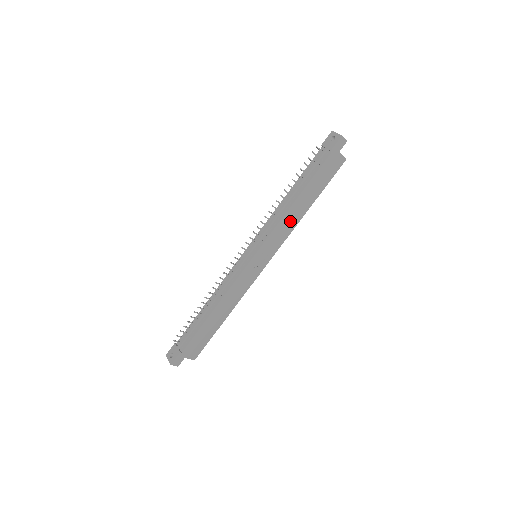
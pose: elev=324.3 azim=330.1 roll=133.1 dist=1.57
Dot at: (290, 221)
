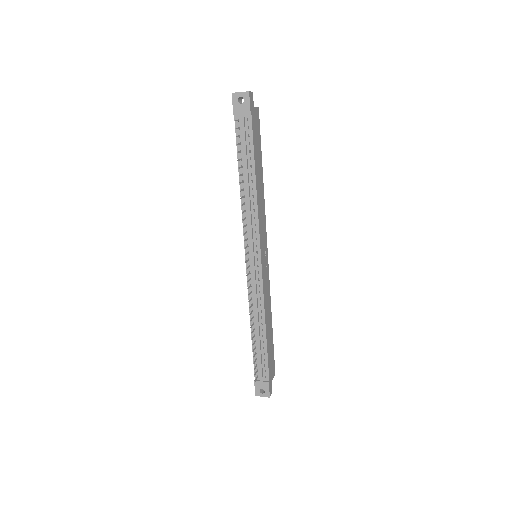
Dot at: (261, 203)
